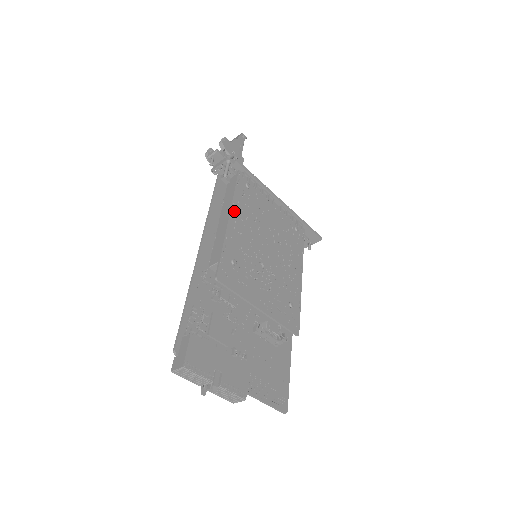
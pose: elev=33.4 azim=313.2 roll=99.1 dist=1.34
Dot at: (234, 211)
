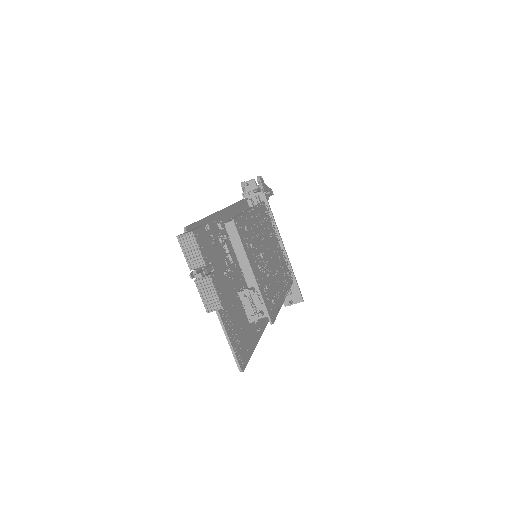
Dot at: (255, 211)
